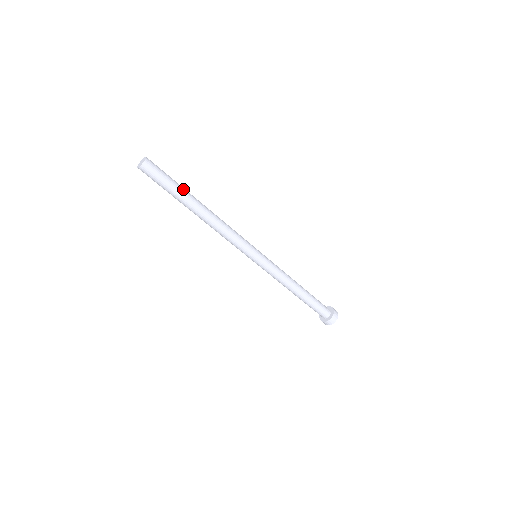
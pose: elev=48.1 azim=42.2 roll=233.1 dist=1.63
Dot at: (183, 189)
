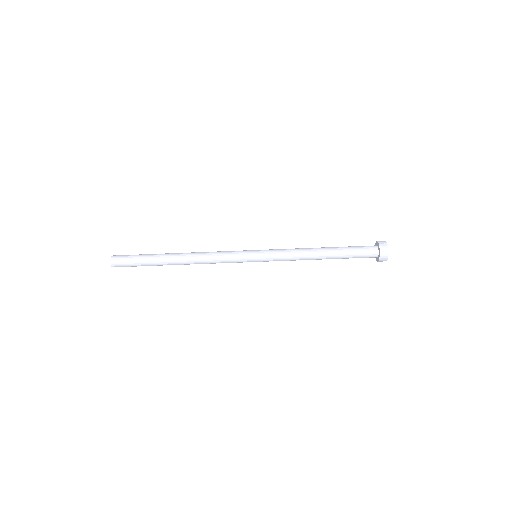
Dot at: occluded
